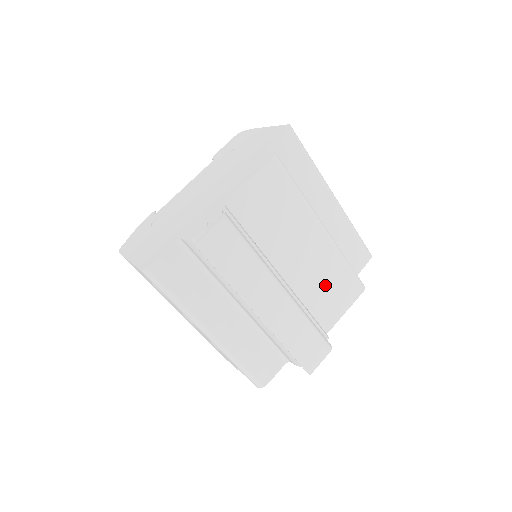
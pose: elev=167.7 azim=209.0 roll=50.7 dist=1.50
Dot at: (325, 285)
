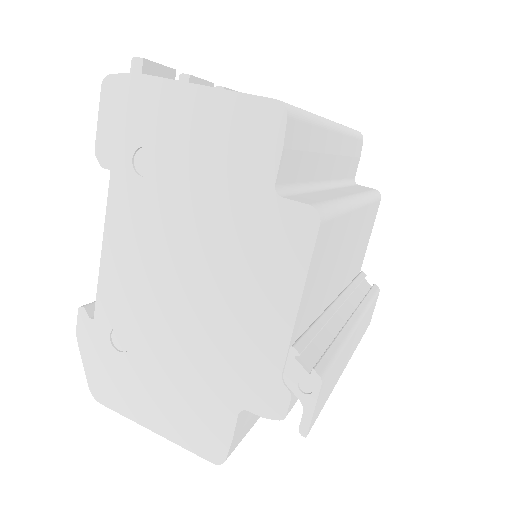
Dot at: (360, 244)
